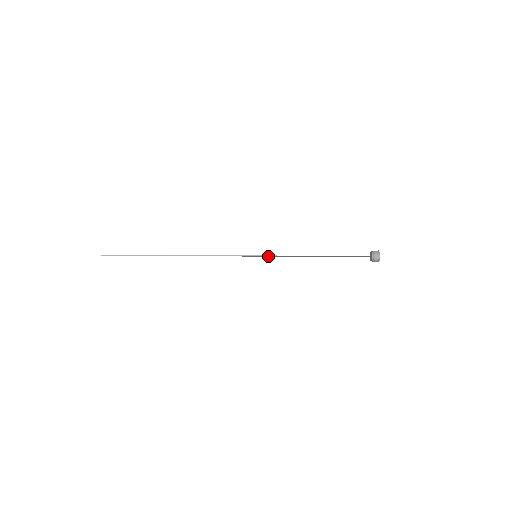
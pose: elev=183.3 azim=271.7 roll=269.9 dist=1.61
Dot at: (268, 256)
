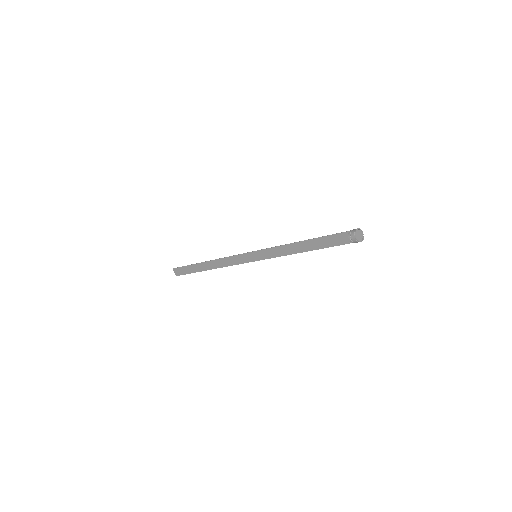
Dot at: (267, 258)
